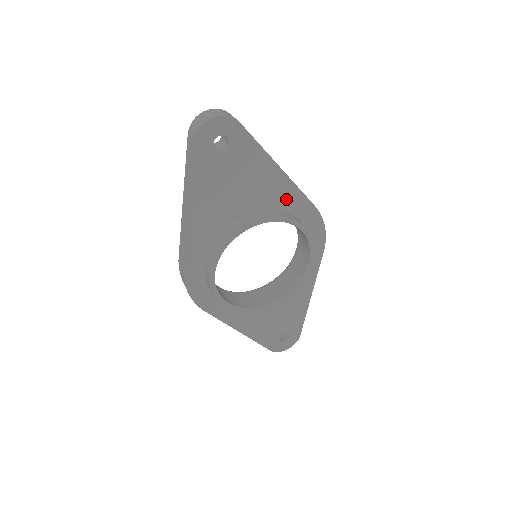
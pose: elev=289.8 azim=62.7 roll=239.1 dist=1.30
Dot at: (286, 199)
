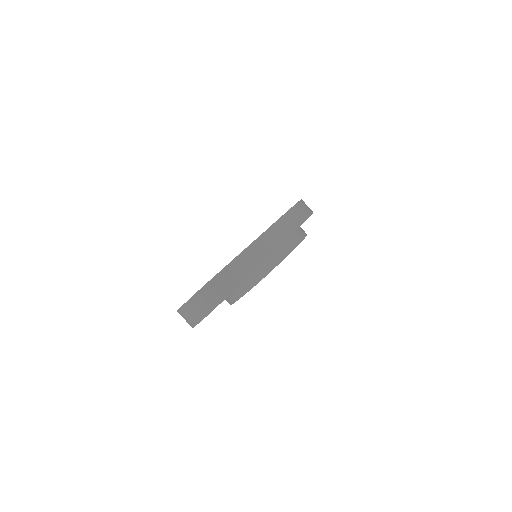
Dot at: occluded
